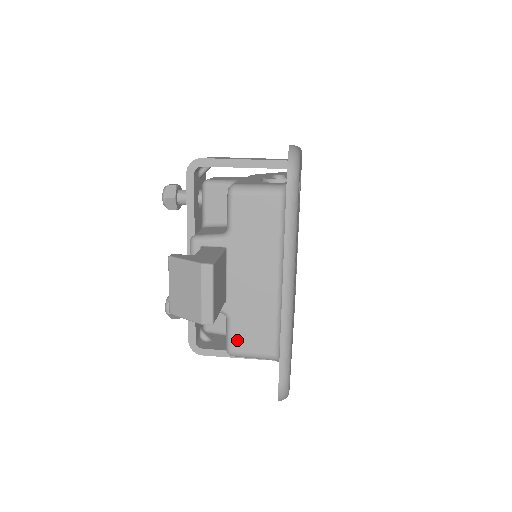
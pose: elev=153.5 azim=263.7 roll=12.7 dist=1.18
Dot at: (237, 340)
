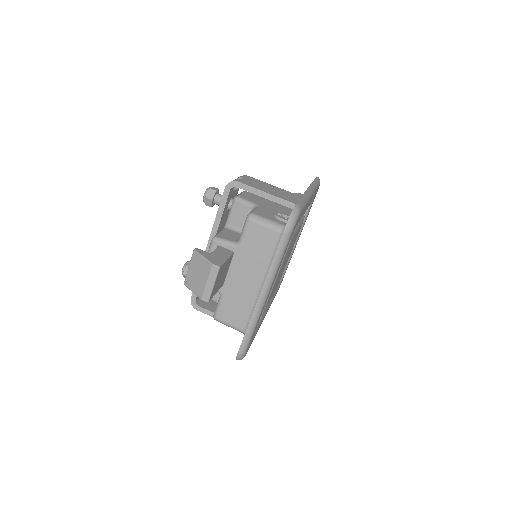
Dot at: (222, 312)
